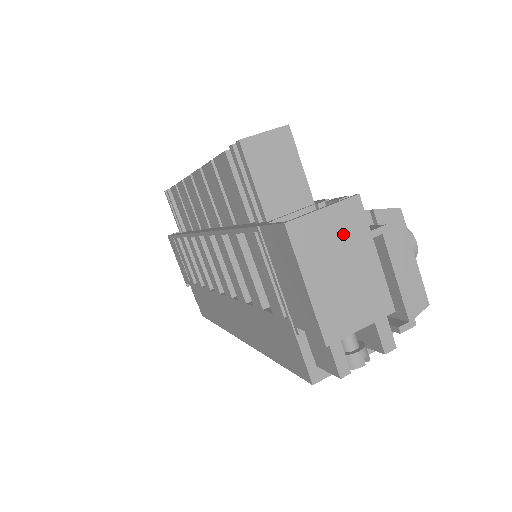
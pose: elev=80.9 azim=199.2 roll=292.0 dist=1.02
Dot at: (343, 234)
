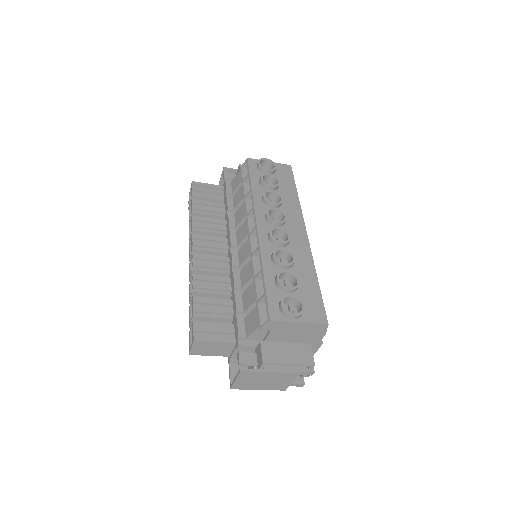
Dot at: (251, 378)
